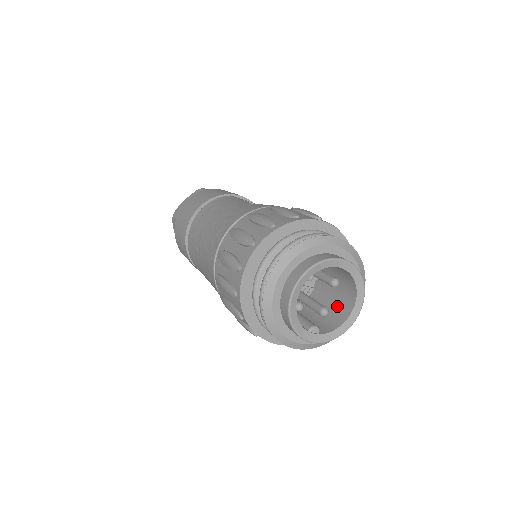
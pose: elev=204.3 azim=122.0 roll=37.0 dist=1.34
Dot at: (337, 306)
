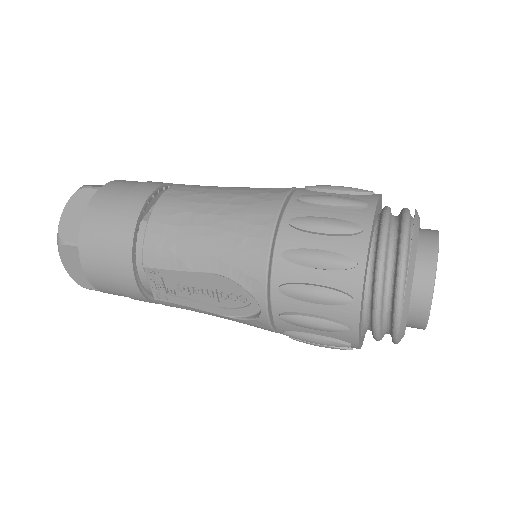
Dot at: occluded
